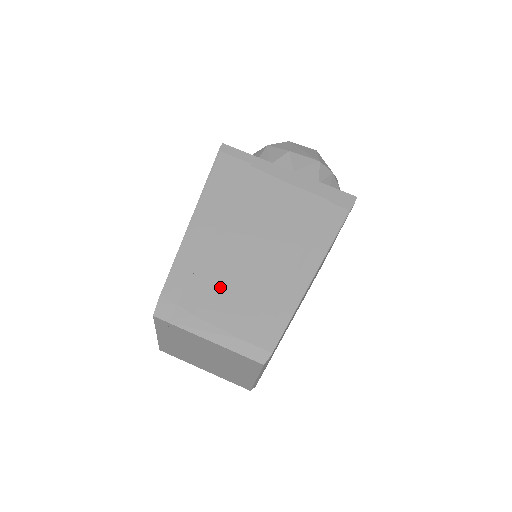
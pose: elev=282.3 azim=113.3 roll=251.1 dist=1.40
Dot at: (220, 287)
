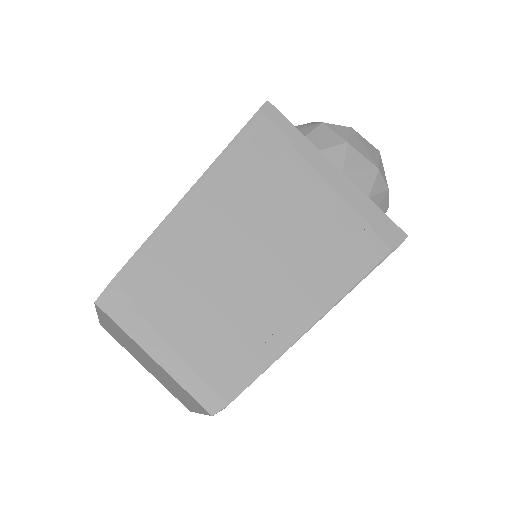
Dot at: (194, 294)
